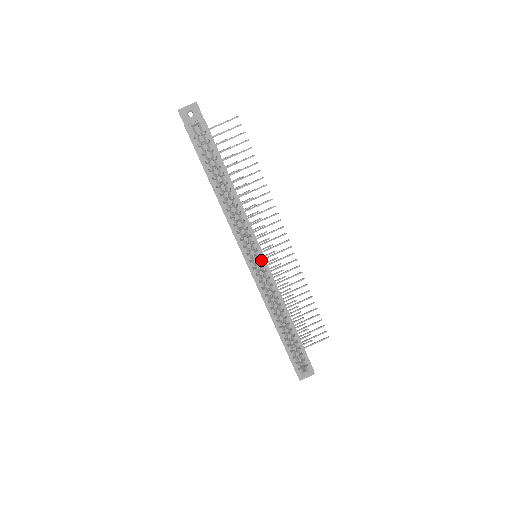
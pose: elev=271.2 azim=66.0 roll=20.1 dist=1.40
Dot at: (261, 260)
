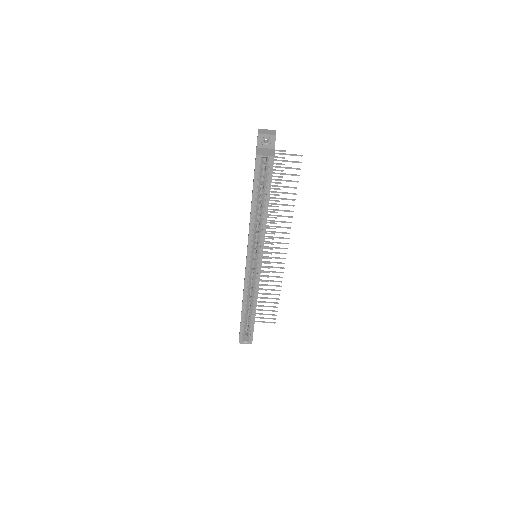
Dot at: (258, 265)
